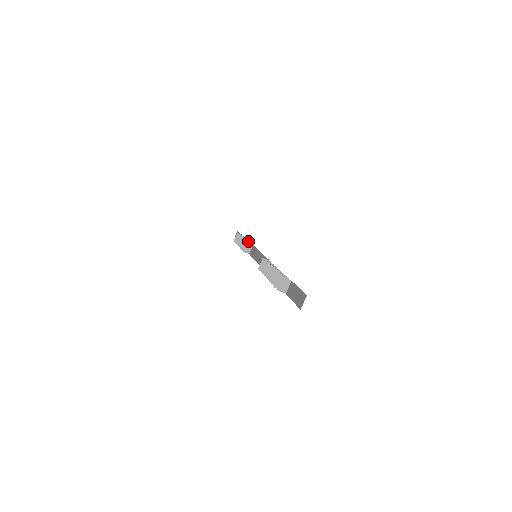
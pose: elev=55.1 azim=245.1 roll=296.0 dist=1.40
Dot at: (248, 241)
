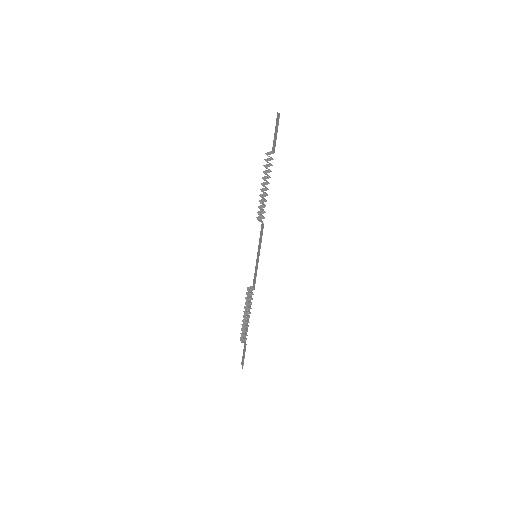
Dot at: (266, 201)
